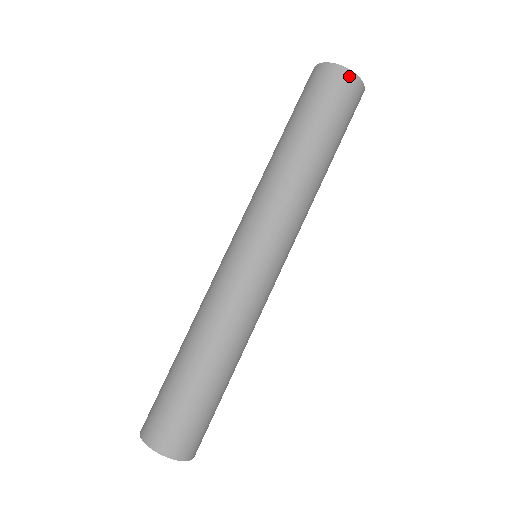
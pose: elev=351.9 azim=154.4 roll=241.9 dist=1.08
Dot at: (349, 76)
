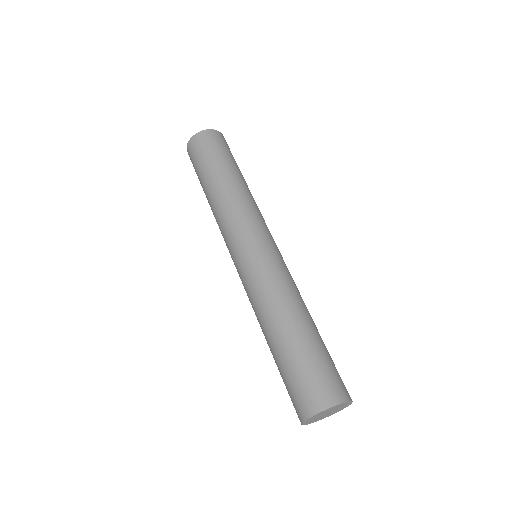
Dot at: (209, 132)
